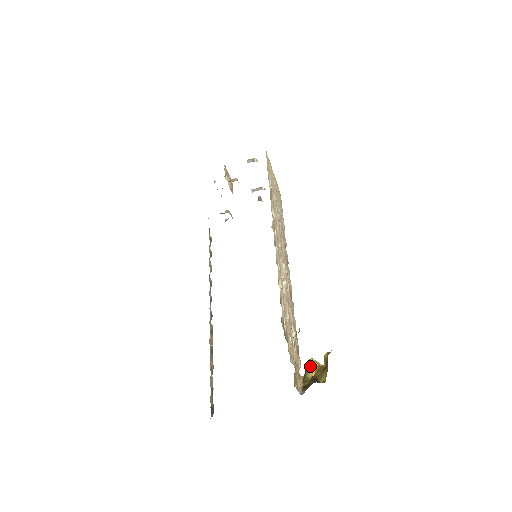
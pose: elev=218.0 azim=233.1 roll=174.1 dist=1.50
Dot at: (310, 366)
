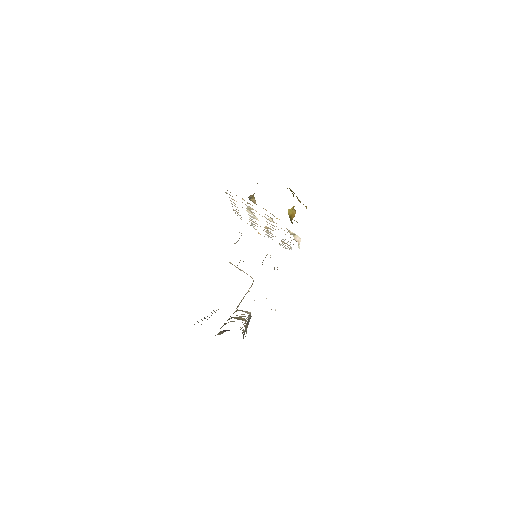
Dot at: (290, 214)
